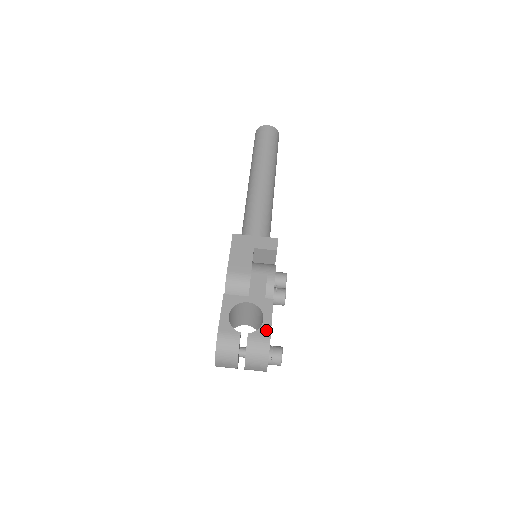
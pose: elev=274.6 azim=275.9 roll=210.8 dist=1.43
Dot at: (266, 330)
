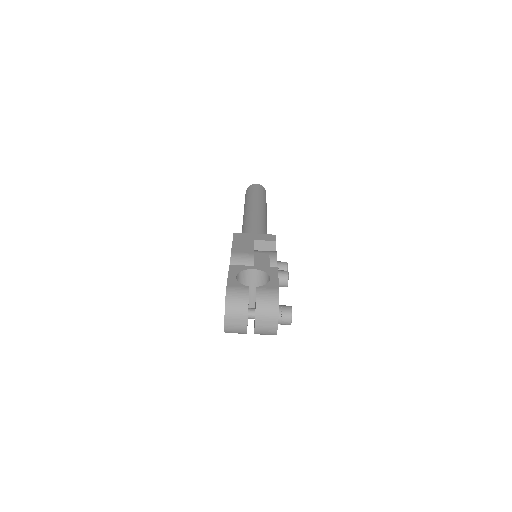
Dot at: (274, 285)
